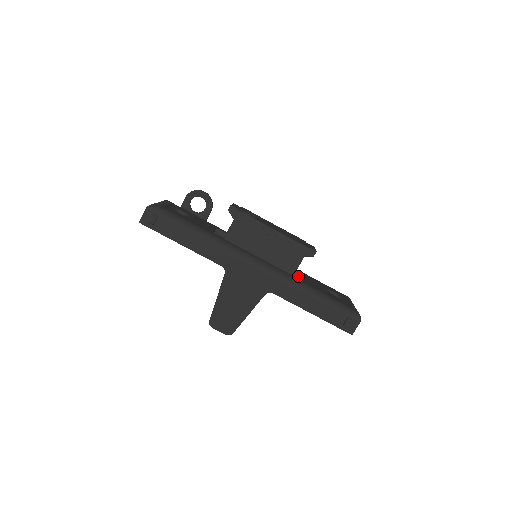
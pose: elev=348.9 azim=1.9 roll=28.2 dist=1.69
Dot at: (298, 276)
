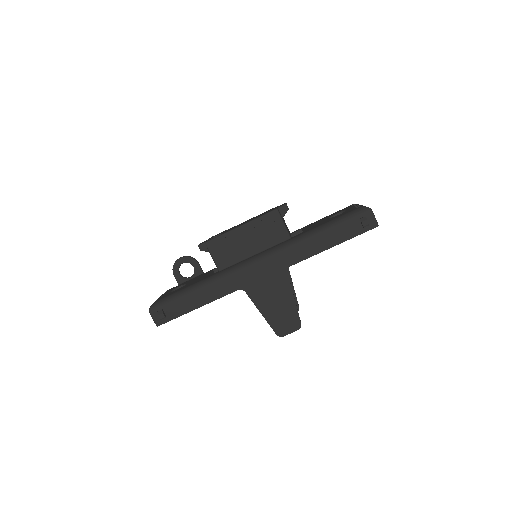
Dot at: occluded
